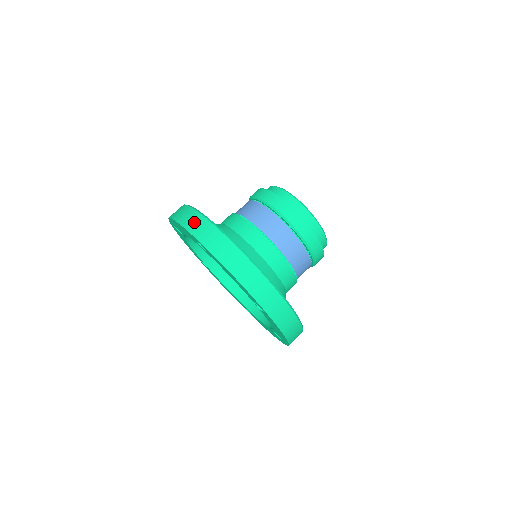
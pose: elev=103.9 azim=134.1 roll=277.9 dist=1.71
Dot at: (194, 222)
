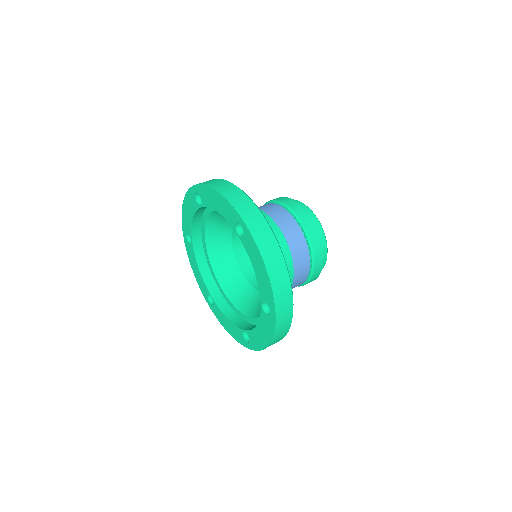
Dot at: (244, 205)
